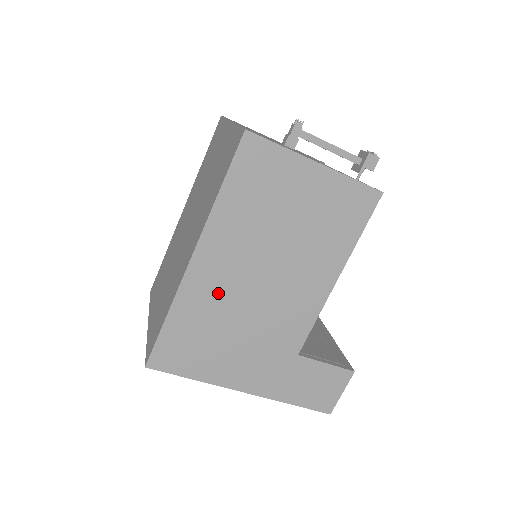
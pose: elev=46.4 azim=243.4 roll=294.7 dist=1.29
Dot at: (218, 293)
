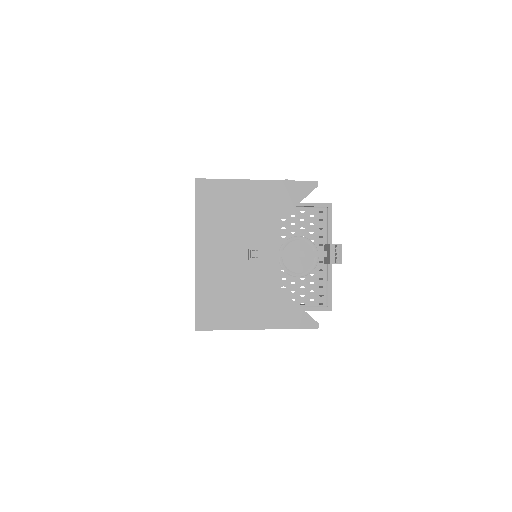
Dot at: occluded
